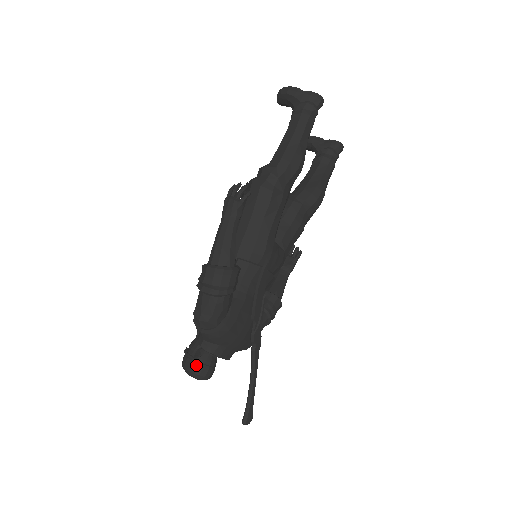
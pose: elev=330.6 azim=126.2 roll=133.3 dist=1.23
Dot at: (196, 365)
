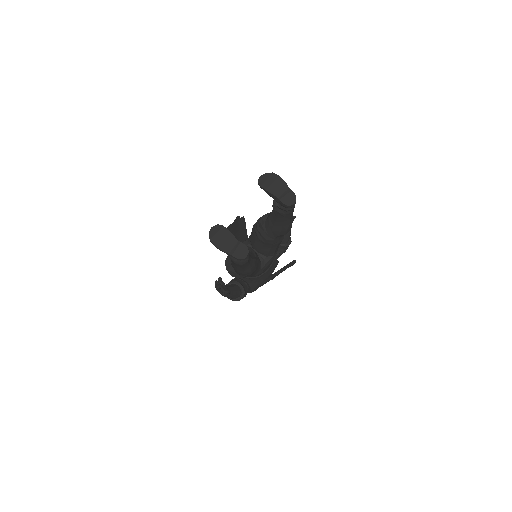
Dot at: occluded
